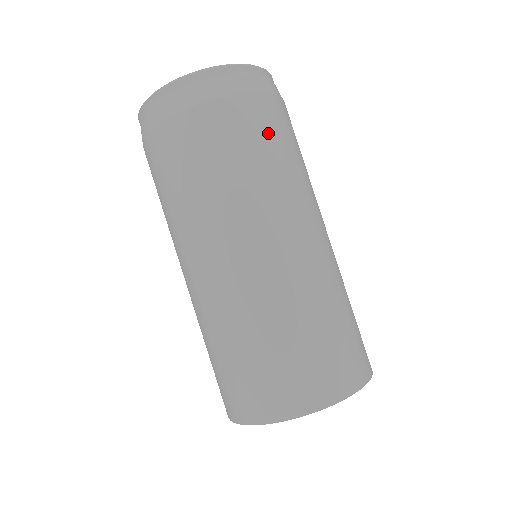
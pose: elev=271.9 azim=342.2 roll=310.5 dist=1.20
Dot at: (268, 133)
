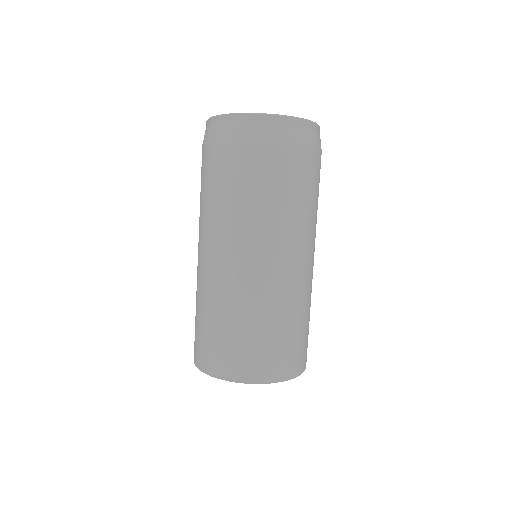
Dot at: (304, 180)
